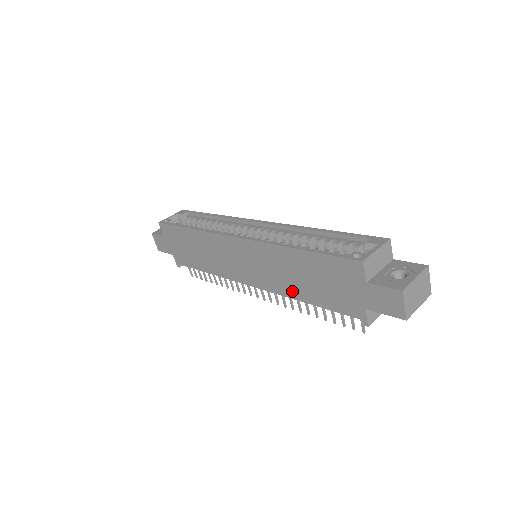
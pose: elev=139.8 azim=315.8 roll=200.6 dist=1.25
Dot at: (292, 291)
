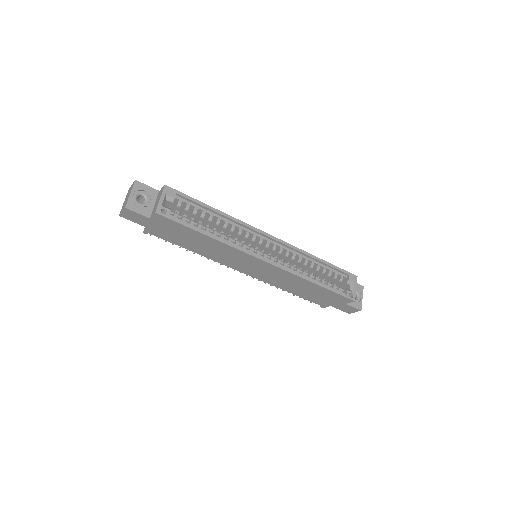
Dot at: (285, 288)
